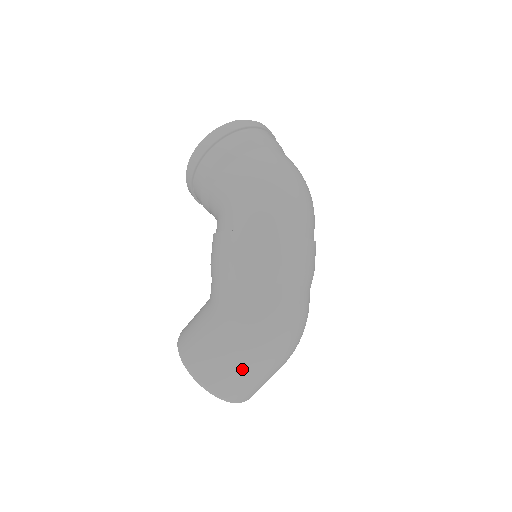
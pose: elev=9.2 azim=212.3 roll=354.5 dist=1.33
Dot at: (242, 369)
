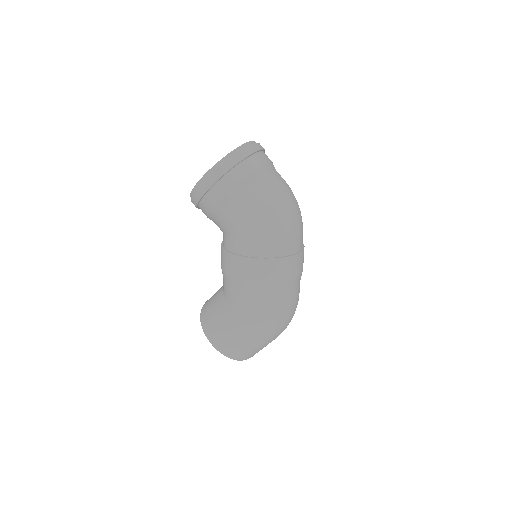
Dot at: (256, 346)
